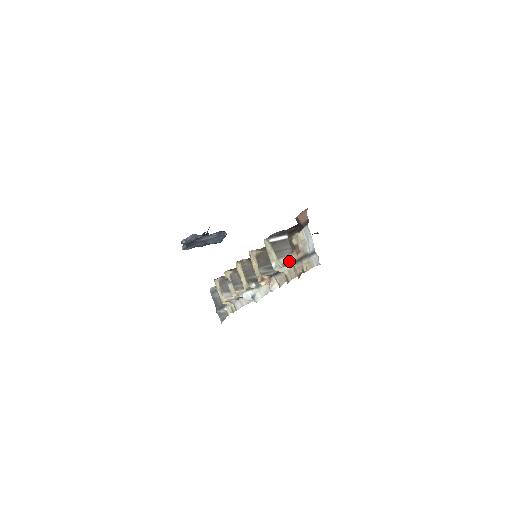
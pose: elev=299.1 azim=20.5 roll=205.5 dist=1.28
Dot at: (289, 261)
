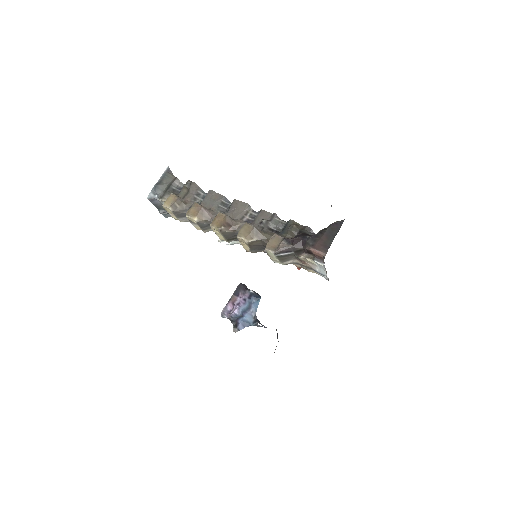
Dot at: (291, 263)
